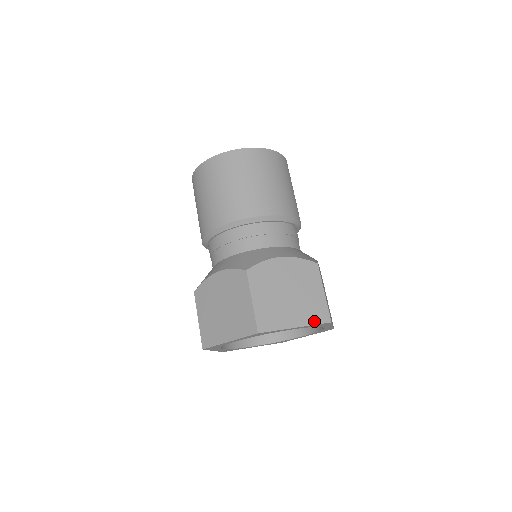
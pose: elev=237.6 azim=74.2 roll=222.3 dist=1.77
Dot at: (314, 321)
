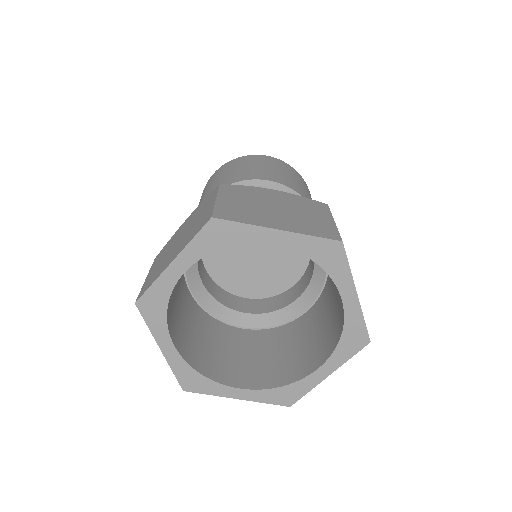
Dot at: (311, 233)
